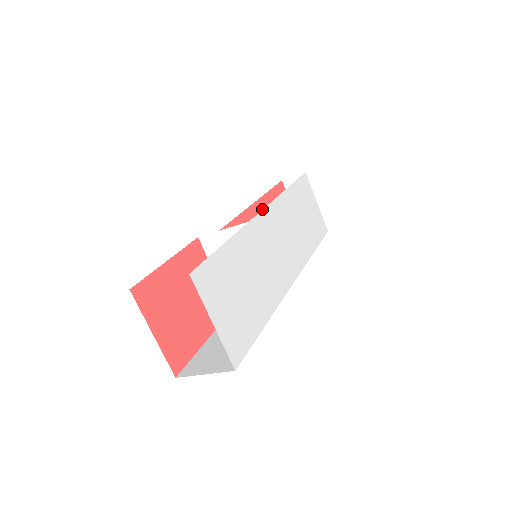
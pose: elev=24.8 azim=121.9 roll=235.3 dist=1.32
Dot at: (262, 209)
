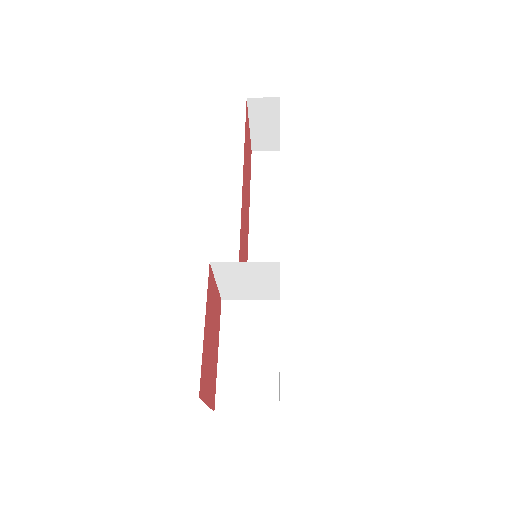
Dot at: (244, 172)
